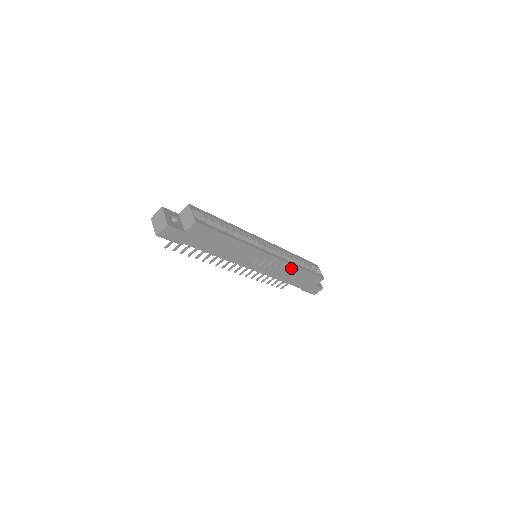
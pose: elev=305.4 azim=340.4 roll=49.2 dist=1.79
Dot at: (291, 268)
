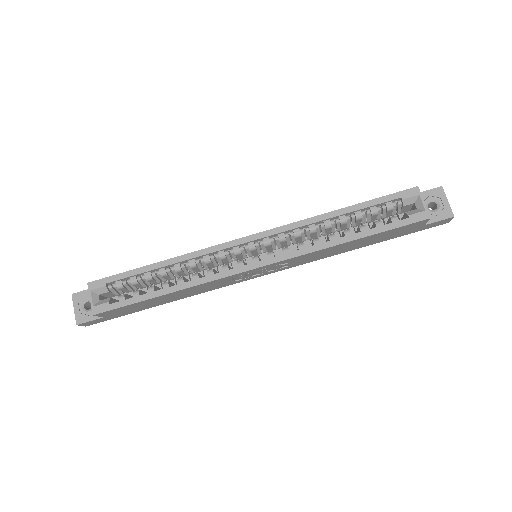
Dot at: (325, 250)
